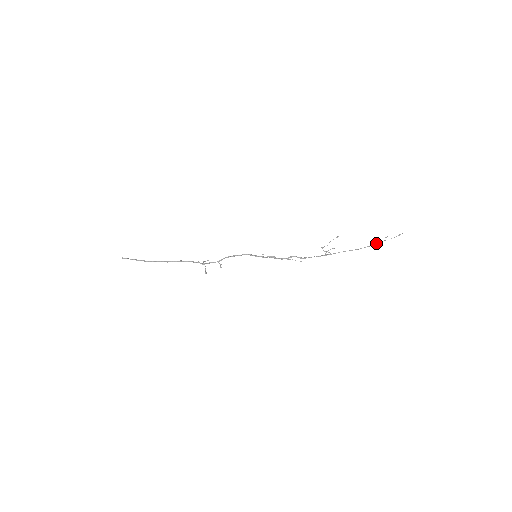
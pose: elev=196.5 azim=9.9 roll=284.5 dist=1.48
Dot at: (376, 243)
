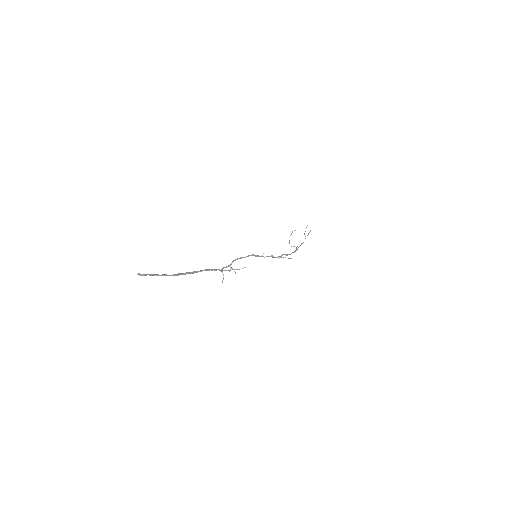
Dot at: occluded
